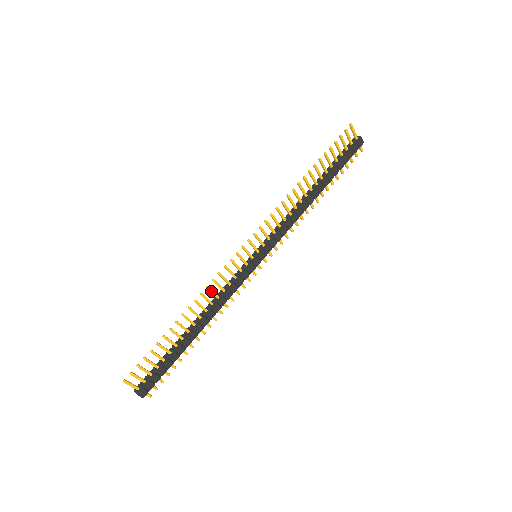
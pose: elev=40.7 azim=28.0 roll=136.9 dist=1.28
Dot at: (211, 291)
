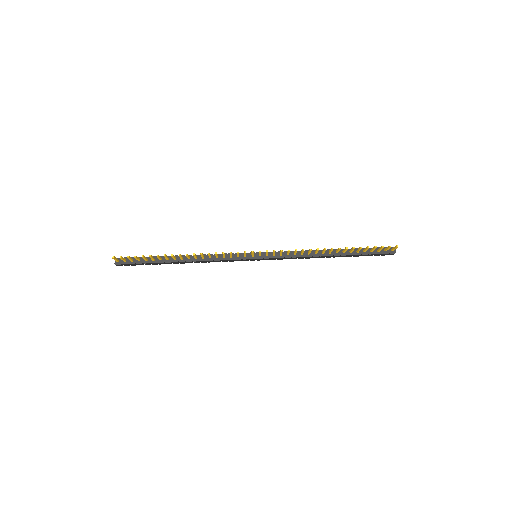
Dot at: (209, 255)
